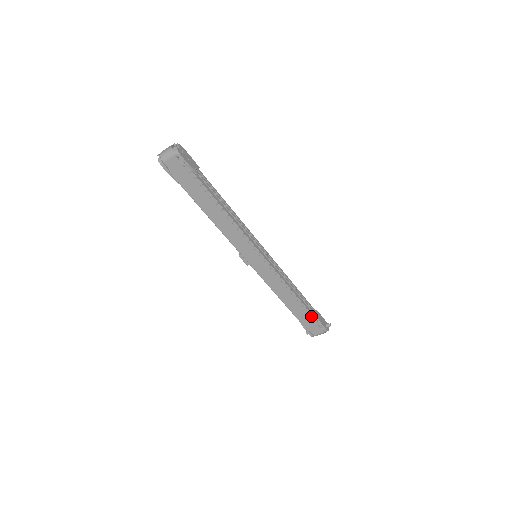
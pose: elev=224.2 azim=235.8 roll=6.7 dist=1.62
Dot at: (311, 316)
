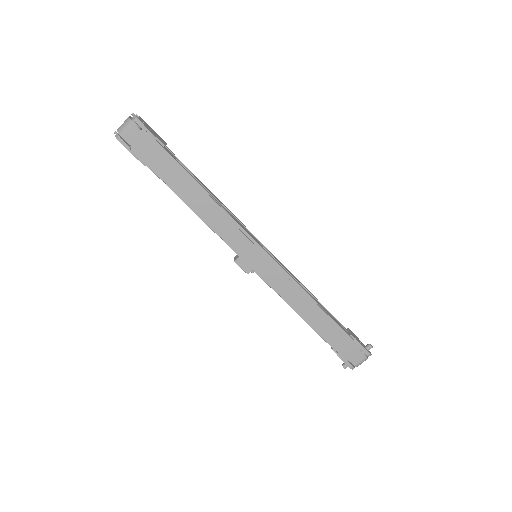
Dot at: (344, 334)
